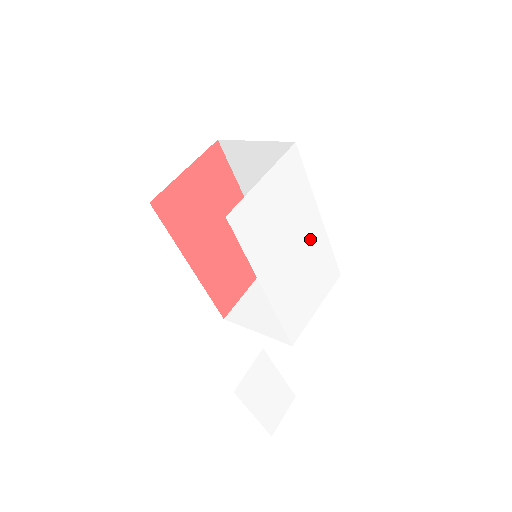
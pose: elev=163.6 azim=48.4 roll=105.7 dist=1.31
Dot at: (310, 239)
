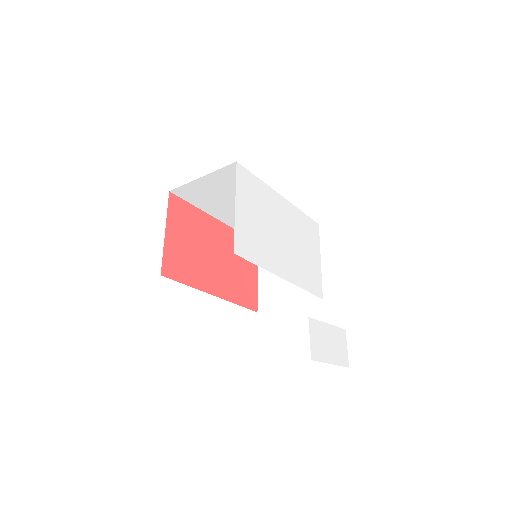
Dot at: (287, 219)
